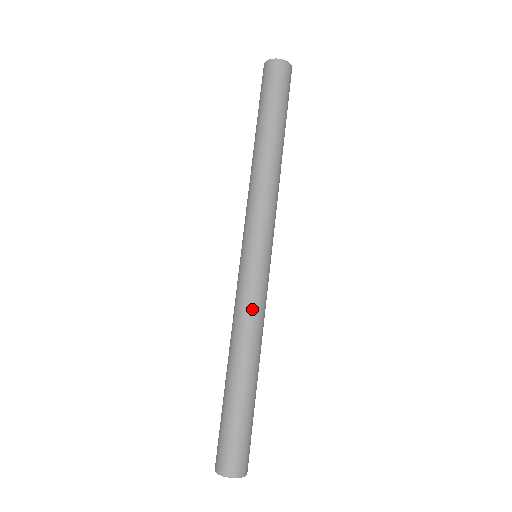
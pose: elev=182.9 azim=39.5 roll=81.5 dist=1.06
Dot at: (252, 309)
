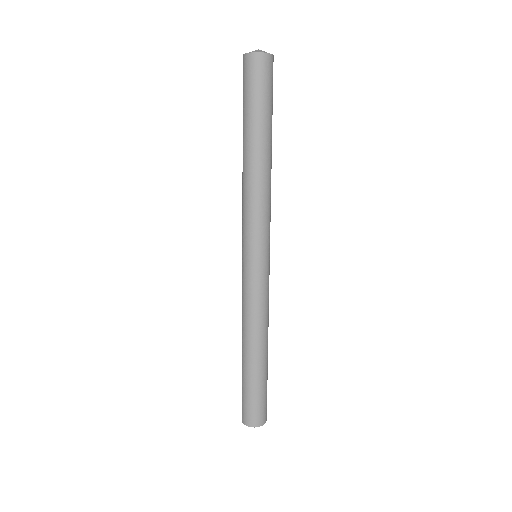
Dot at: (267, 304)
